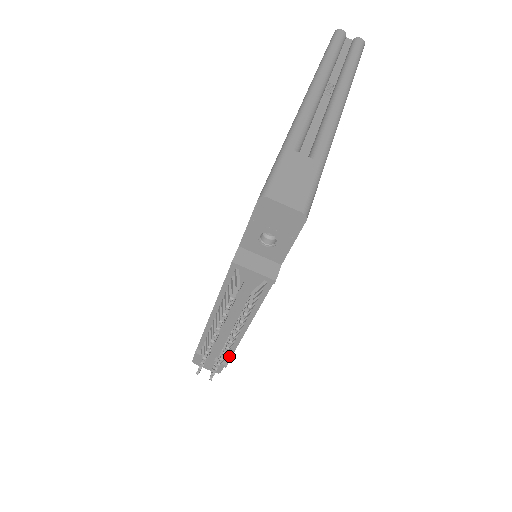
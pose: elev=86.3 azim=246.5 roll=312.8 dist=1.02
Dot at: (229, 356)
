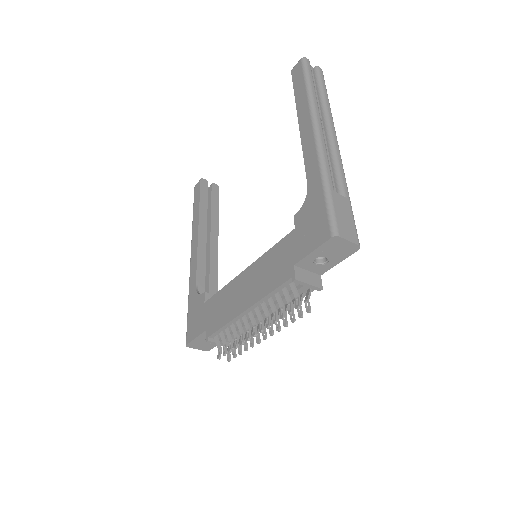
Dot at: occluded
